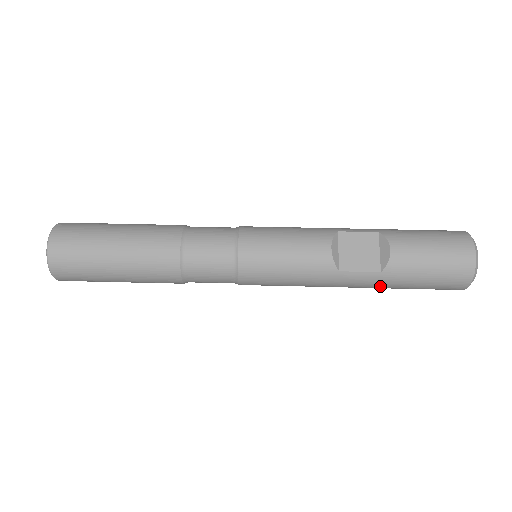
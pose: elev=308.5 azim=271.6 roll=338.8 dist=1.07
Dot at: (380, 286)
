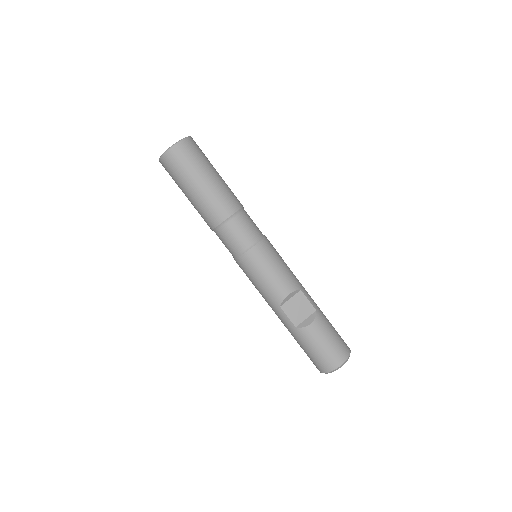
Dot at: (289, 331)
